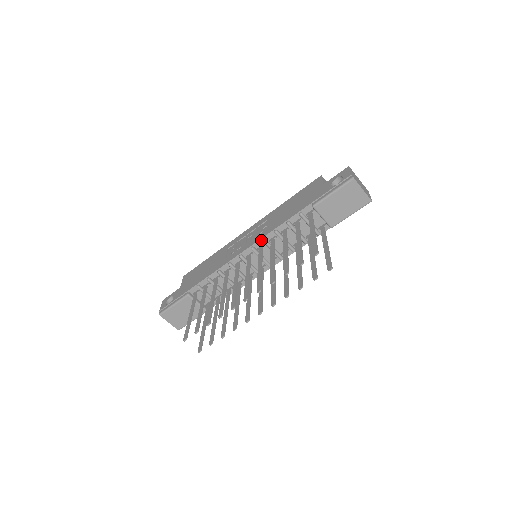
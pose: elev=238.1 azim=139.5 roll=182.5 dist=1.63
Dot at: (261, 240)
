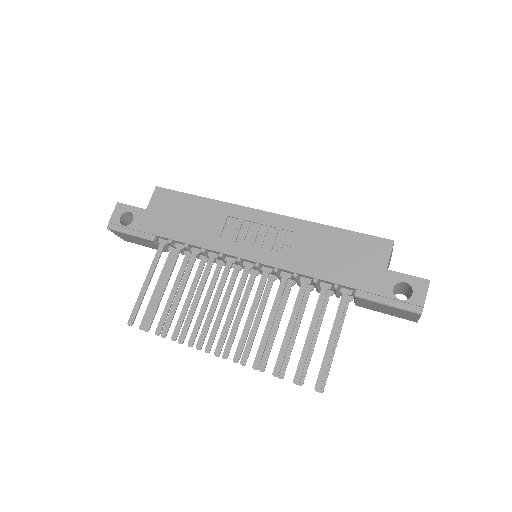
Dot at: (272, 267)
